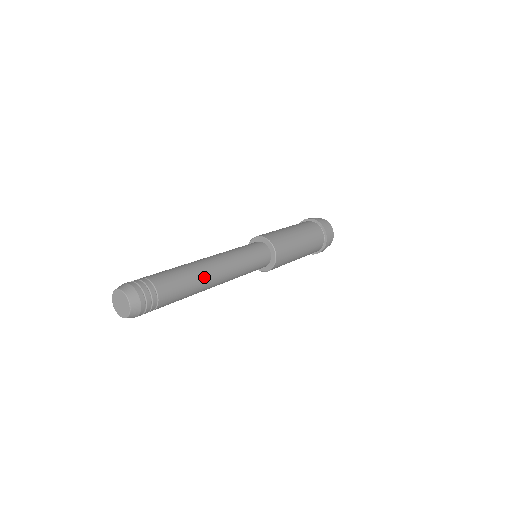
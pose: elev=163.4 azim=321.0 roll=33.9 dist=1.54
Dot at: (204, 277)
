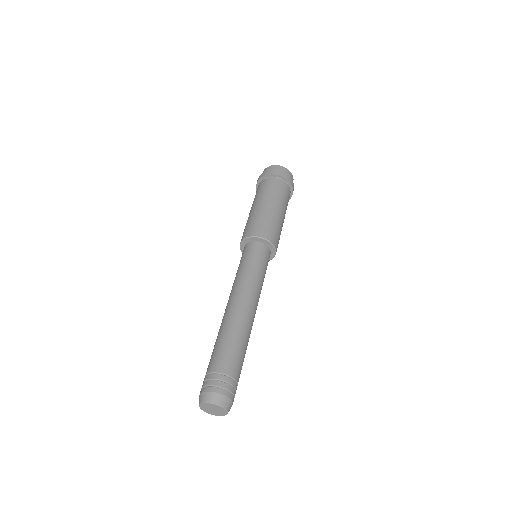
Dot at: (240, 321)
